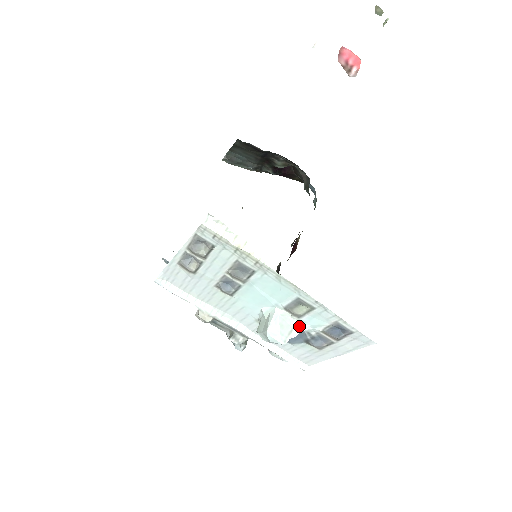
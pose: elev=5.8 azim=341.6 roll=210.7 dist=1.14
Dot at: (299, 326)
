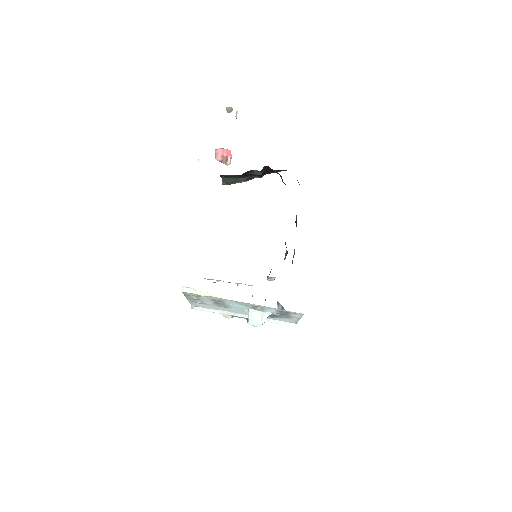
Dot at: (265, 314)
